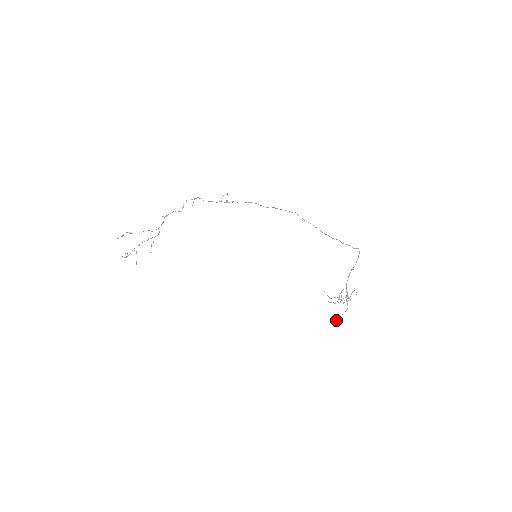
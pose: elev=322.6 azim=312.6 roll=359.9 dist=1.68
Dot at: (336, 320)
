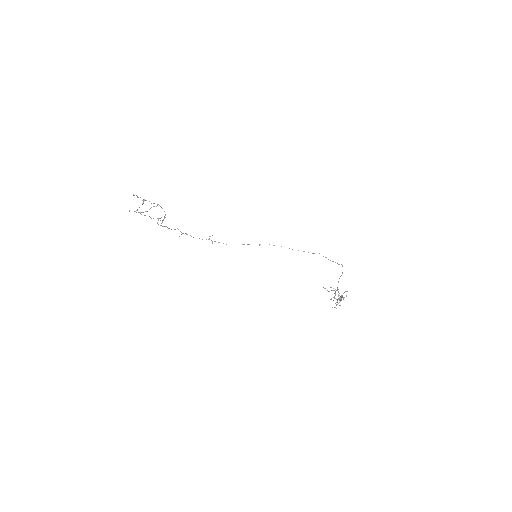
Dot at: (342, 295)
